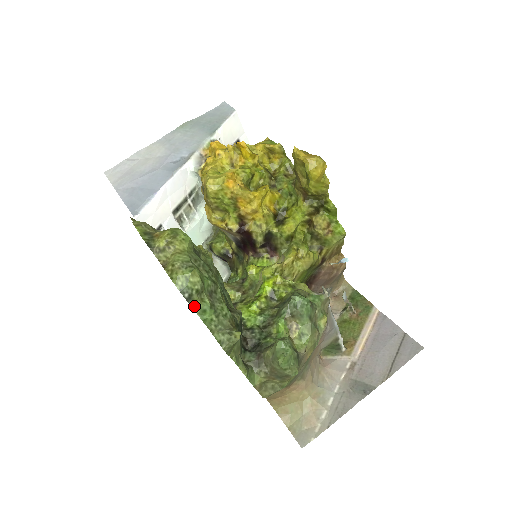
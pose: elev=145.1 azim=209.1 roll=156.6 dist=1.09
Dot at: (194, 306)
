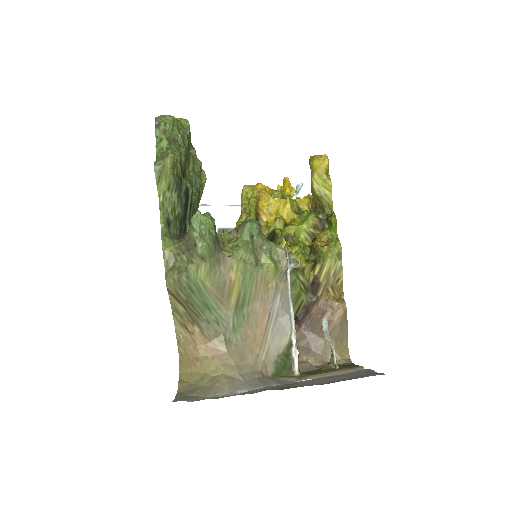
Dot at: (157, 135)
